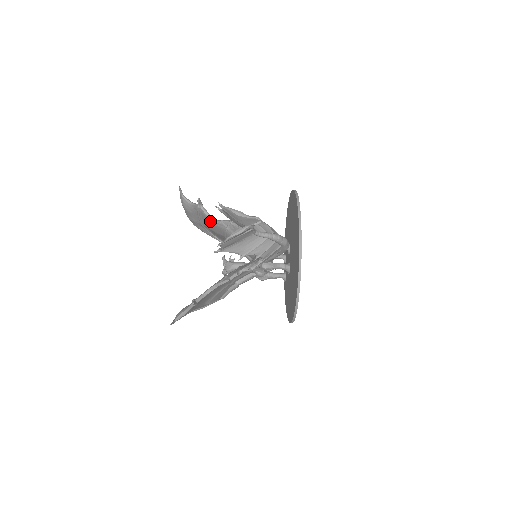
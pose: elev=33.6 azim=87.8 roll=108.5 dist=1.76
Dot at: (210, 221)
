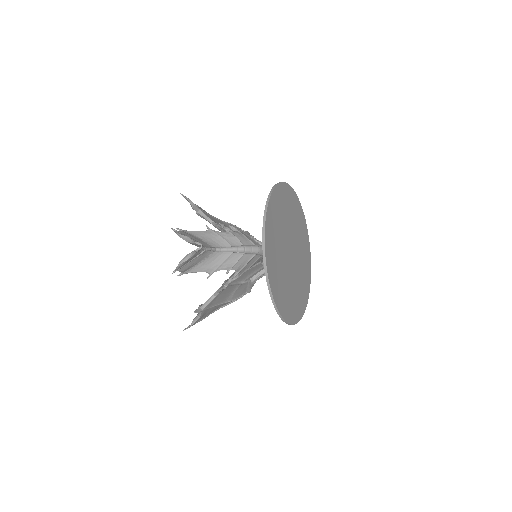
Dot at: occluded
